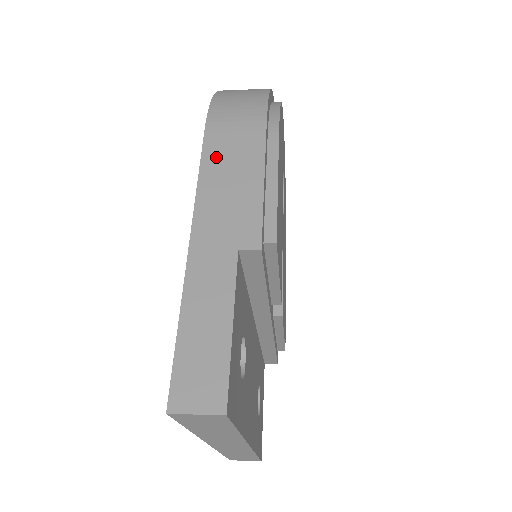
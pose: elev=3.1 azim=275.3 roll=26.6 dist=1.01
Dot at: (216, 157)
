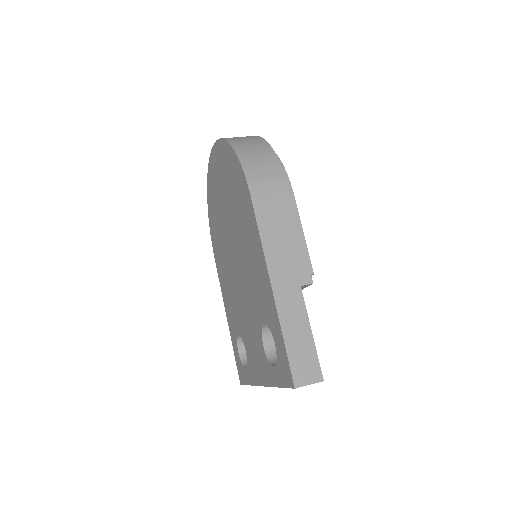
Dot at: (266, 220)
